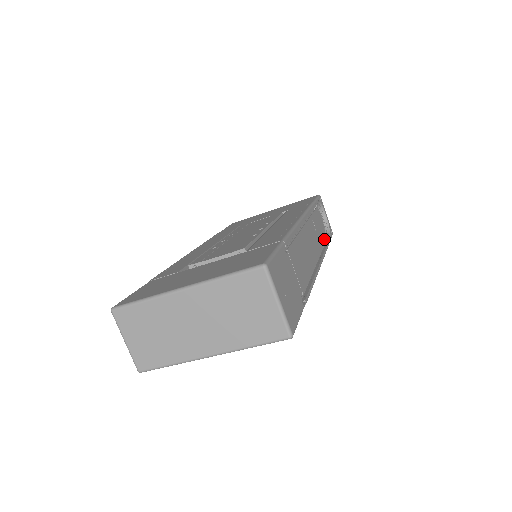
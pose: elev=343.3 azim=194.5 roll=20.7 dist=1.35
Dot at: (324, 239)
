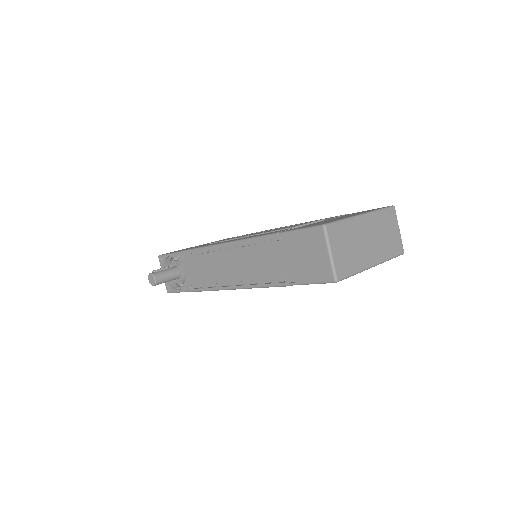
Dot at: occluded
